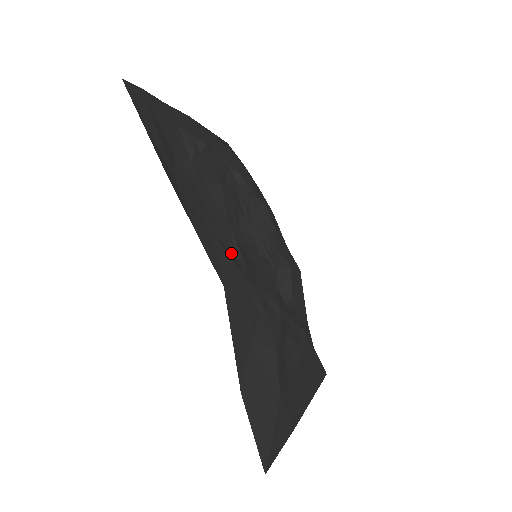
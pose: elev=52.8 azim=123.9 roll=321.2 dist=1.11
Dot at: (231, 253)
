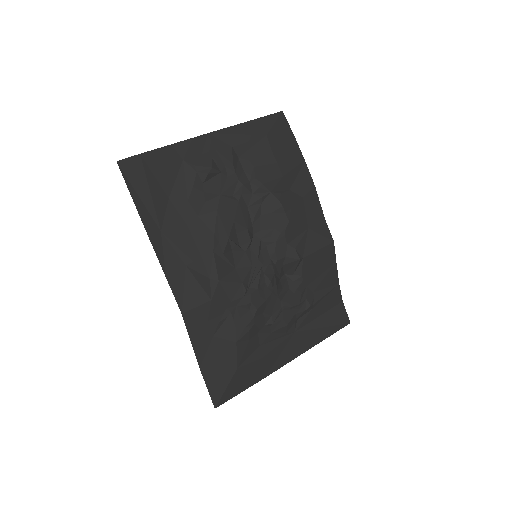
Dot at: (207, 277)
